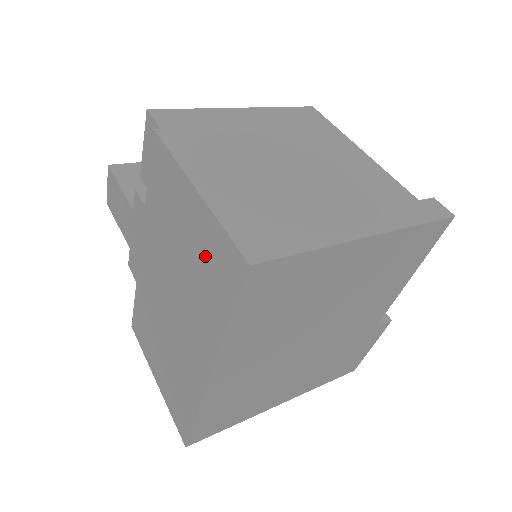
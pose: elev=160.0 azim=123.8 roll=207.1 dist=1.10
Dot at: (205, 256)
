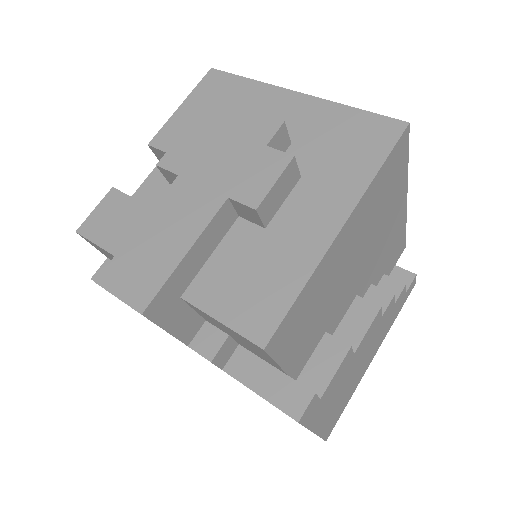
Dot at: occluded
